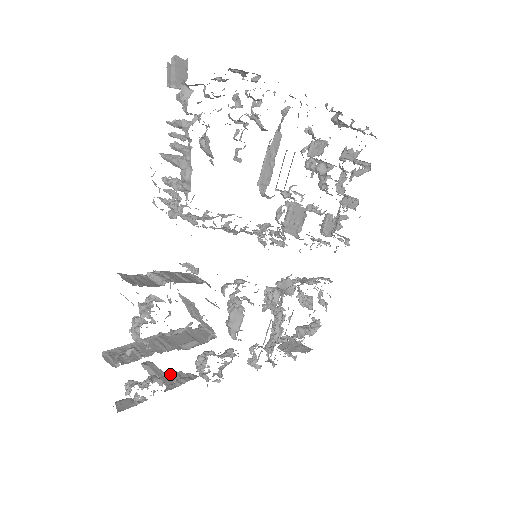
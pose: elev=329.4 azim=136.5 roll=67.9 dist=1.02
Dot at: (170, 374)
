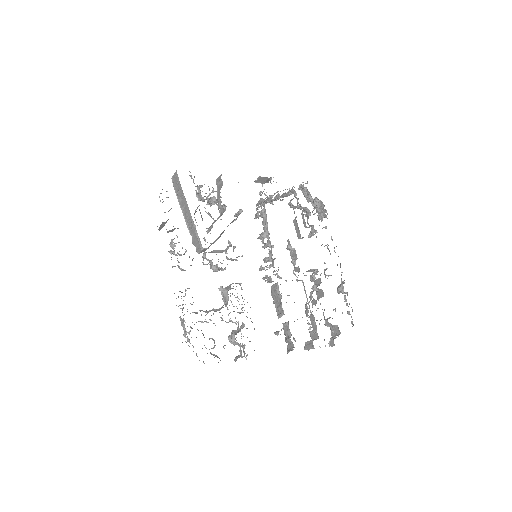
Dot at: occluded
